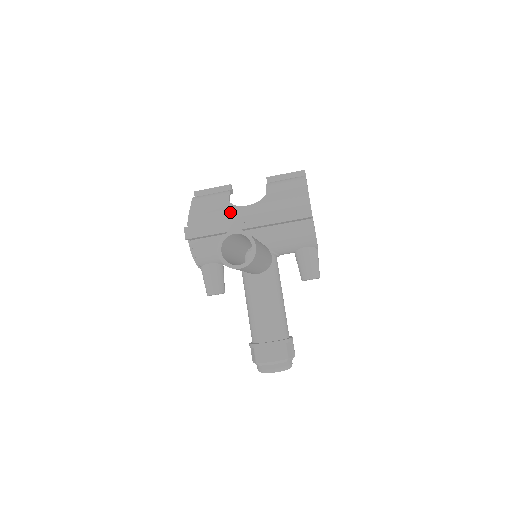
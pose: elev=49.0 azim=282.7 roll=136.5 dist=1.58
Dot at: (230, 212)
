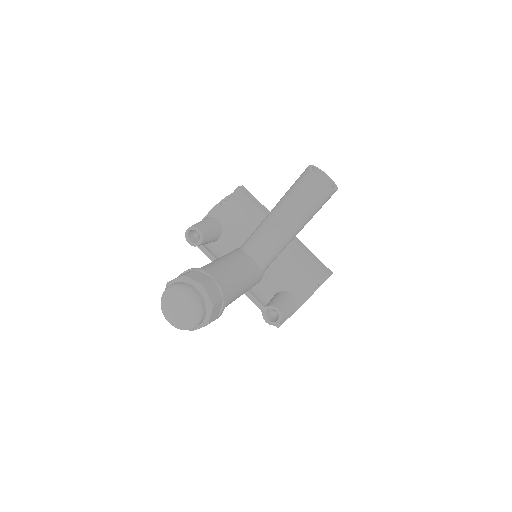
Dot at: occluded
